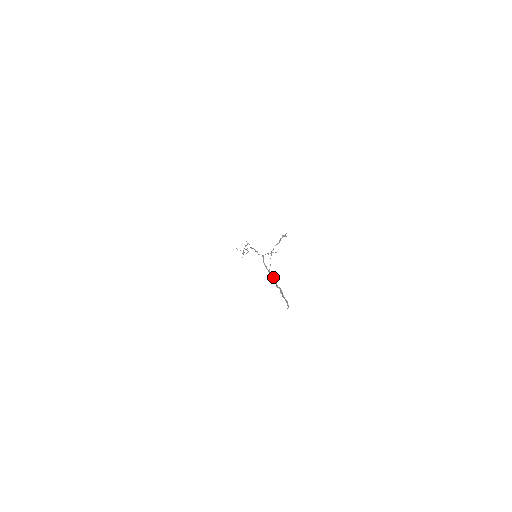
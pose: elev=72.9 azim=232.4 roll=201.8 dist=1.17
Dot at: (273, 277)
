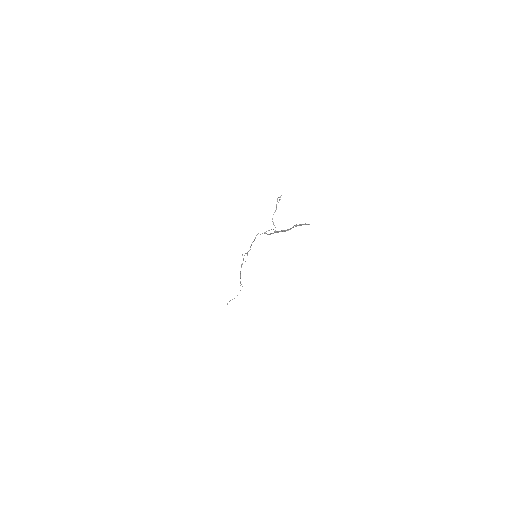
Dot at: (283, 230)
